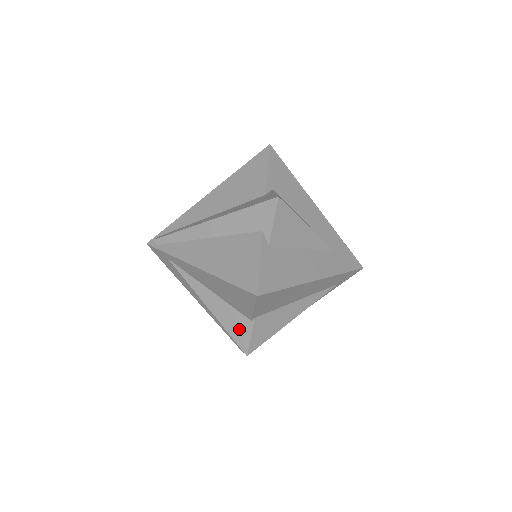
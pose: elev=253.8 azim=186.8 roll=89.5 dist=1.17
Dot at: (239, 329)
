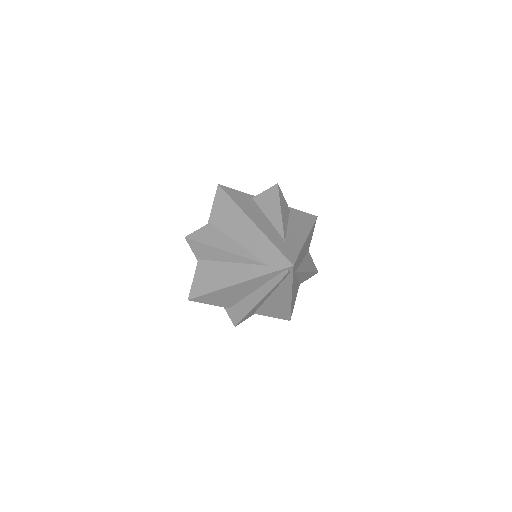
Dot at: occluded
